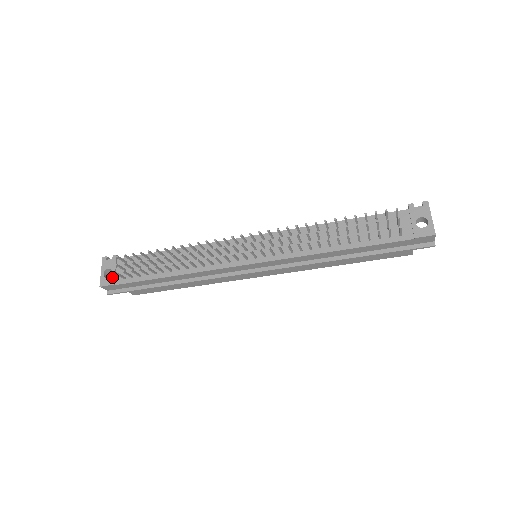
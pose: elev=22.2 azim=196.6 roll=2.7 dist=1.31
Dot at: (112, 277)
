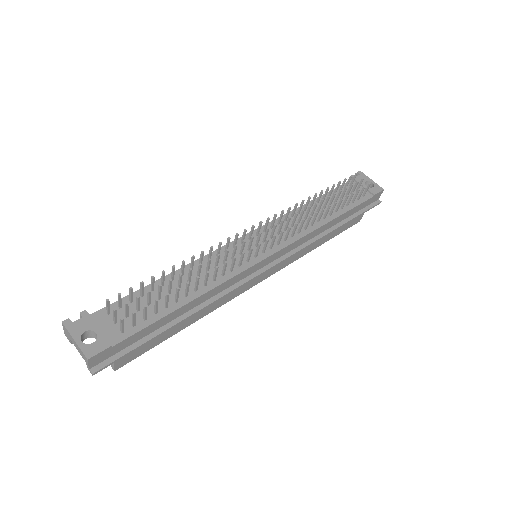
Dot at: (101, 338)
